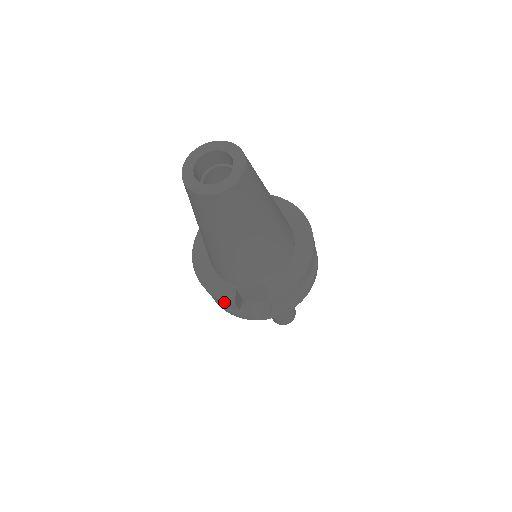
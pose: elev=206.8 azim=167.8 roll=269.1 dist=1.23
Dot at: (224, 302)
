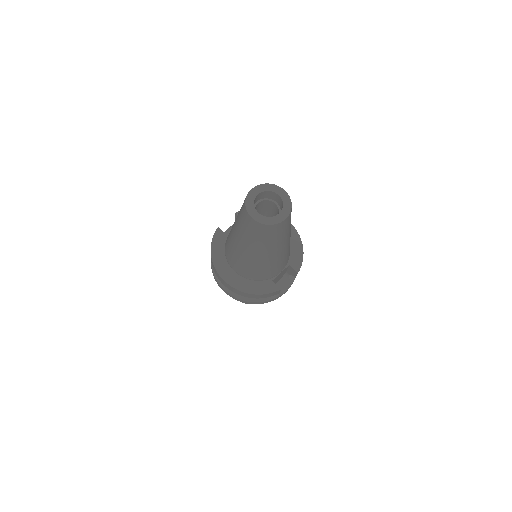
Dot at: (271, 294)
